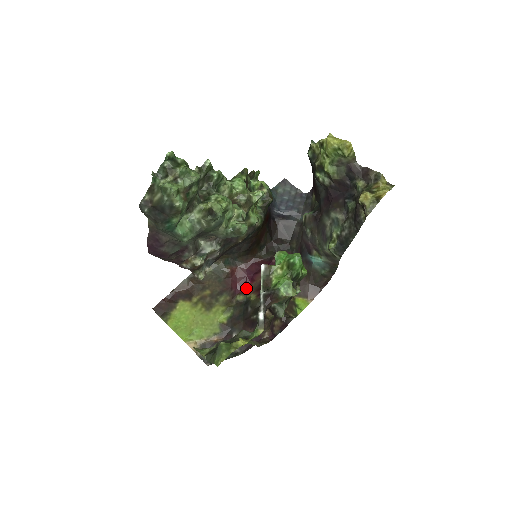
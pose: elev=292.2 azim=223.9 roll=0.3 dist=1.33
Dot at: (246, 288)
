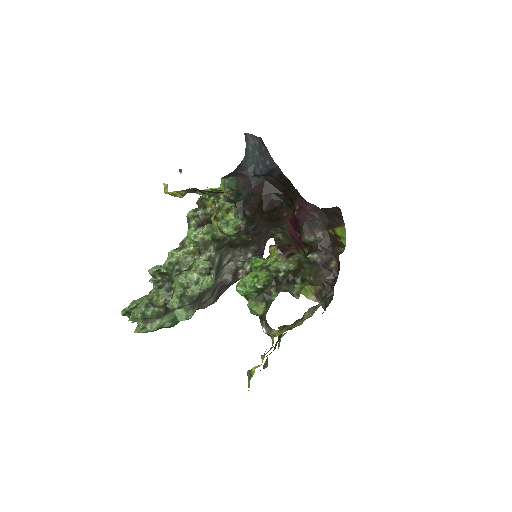
Dot at: occluded
